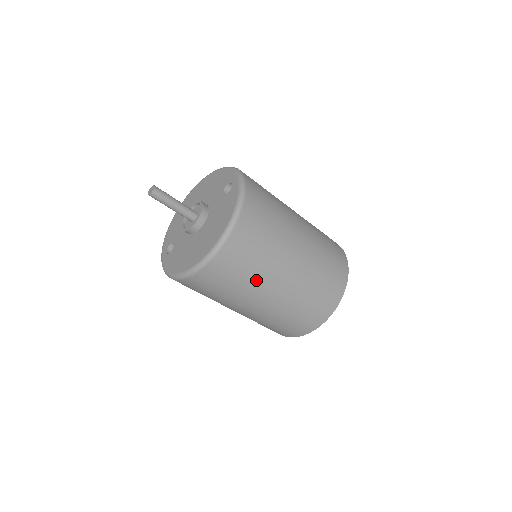
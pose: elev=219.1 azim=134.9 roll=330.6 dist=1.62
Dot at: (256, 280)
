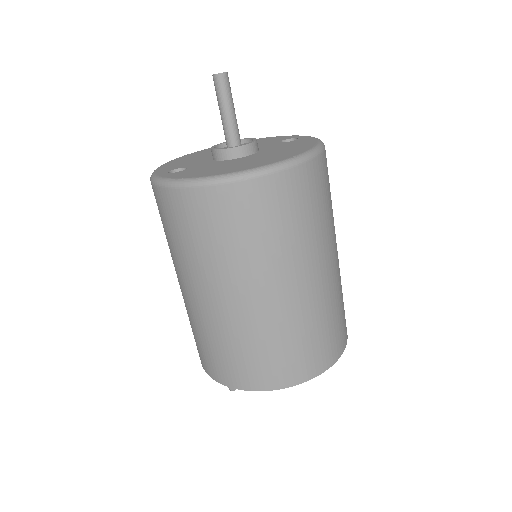
Dot at: (303, 244)
